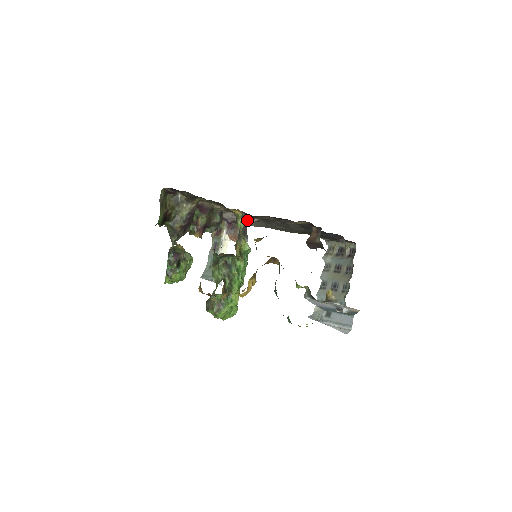
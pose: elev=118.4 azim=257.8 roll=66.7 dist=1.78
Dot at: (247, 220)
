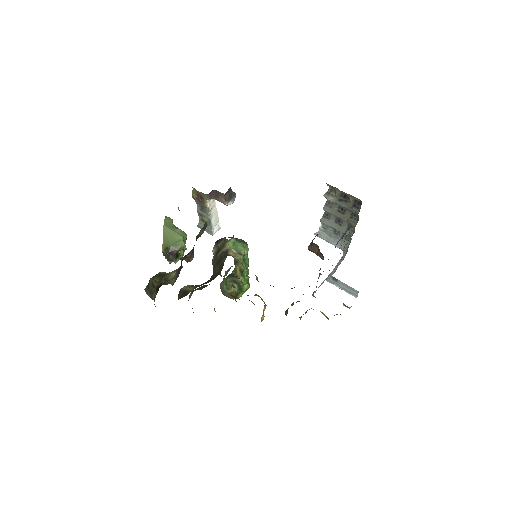
Dot at: occluded
